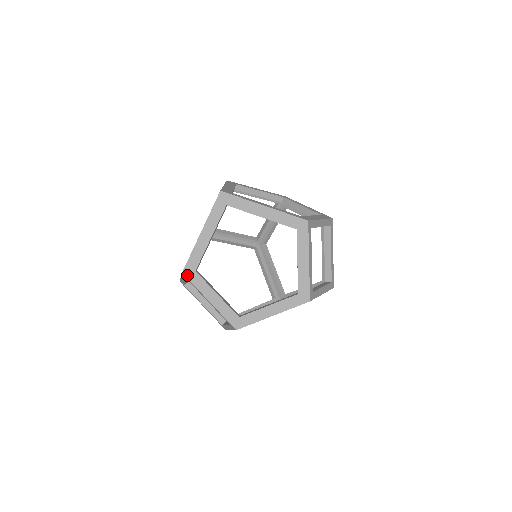
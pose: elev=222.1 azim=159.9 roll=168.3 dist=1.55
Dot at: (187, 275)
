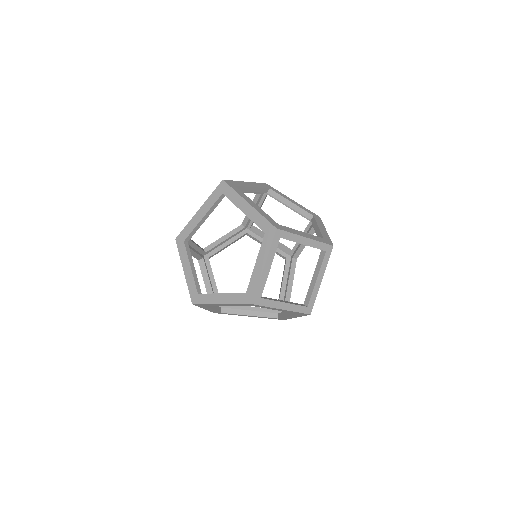
Dot at: (178, 242)
